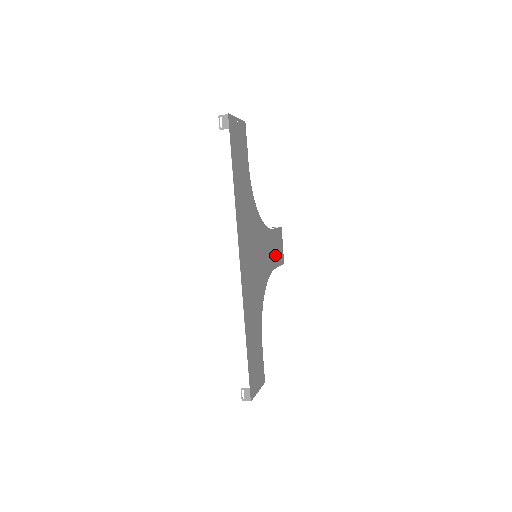
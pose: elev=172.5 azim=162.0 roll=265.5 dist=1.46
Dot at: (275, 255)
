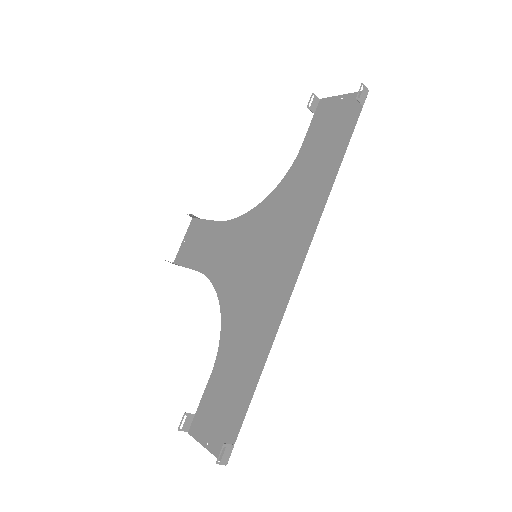
Dot at: (200, 253)
